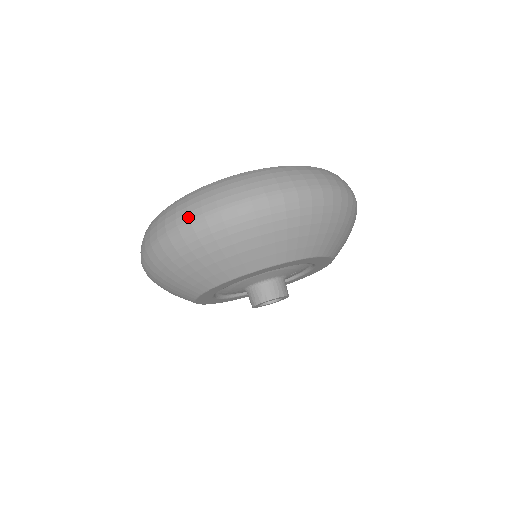
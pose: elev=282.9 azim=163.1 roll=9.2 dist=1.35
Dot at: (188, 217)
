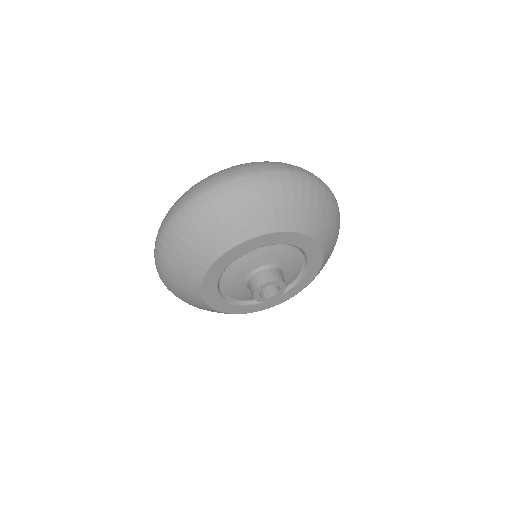
Dot at: (213, 181)
